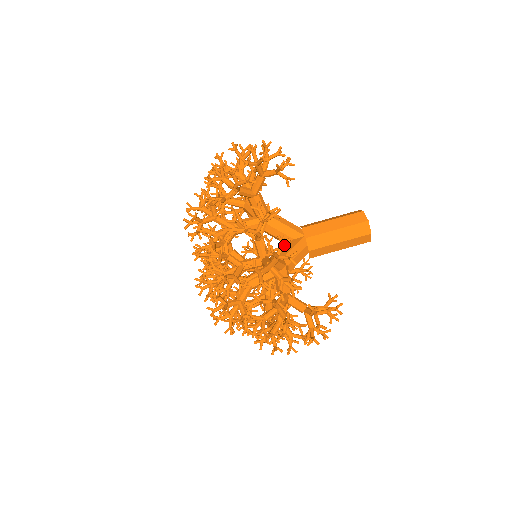
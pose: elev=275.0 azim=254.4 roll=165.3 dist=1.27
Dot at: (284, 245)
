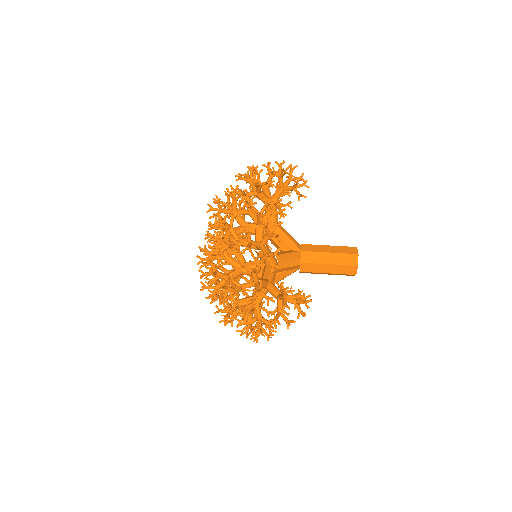
Dot at: occluded
